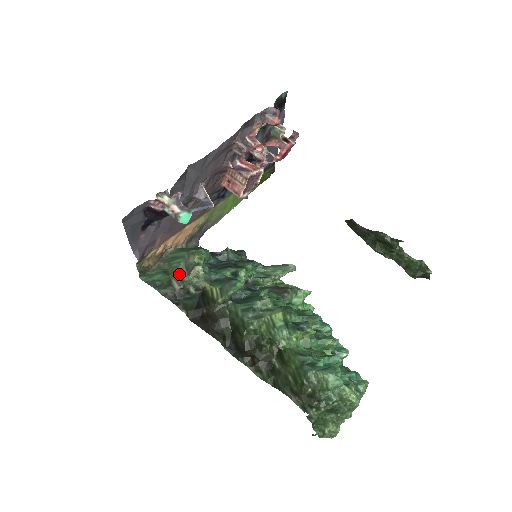
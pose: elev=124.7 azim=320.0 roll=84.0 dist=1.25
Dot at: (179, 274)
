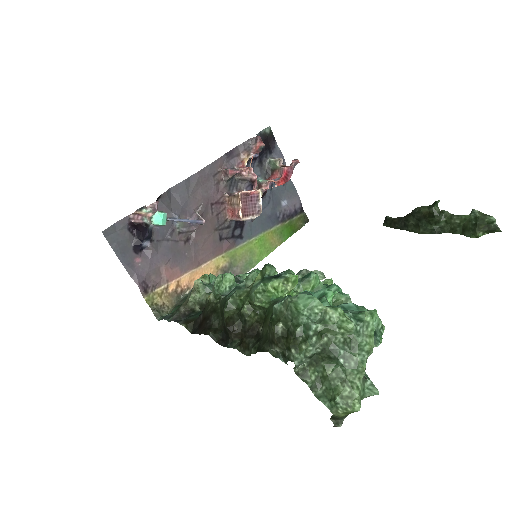
Dot at: (187, 299)
